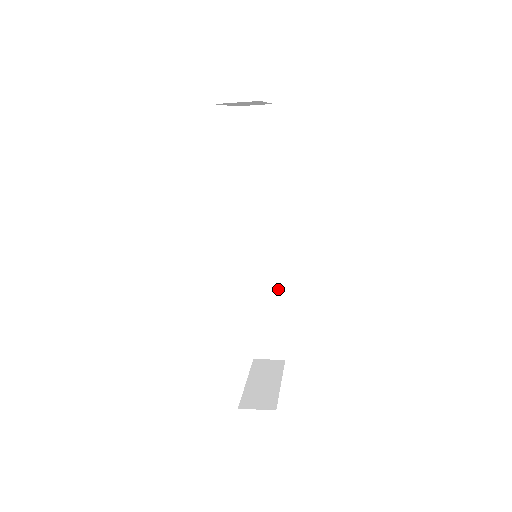
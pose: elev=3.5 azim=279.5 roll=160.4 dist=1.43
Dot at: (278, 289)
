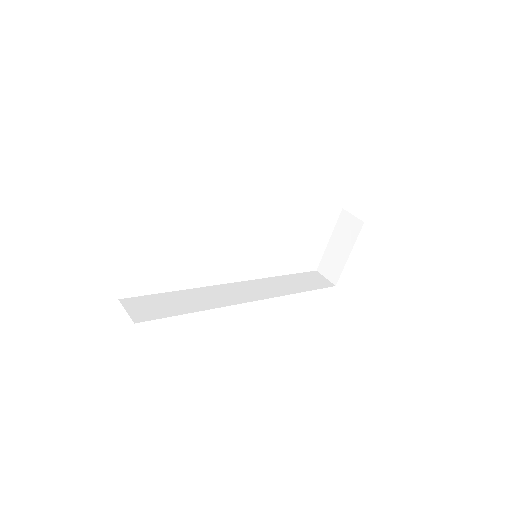
Dot at: occluded
